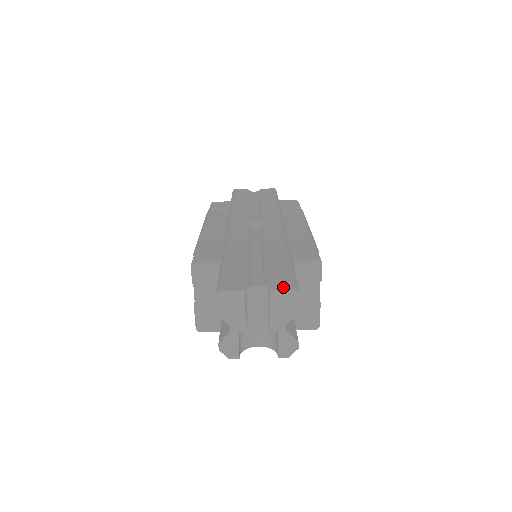
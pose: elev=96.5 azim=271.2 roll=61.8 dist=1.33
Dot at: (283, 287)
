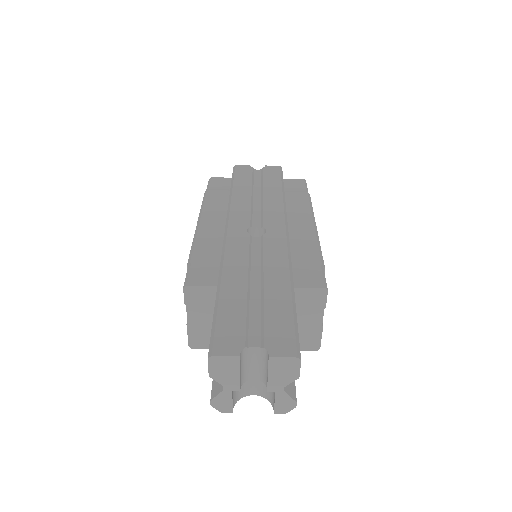
Dot at: (283, 353)
